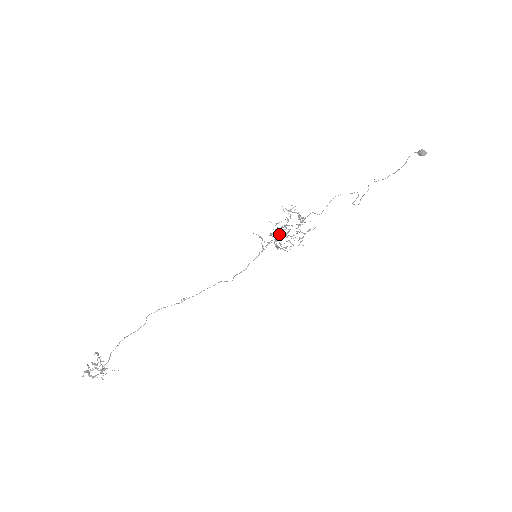
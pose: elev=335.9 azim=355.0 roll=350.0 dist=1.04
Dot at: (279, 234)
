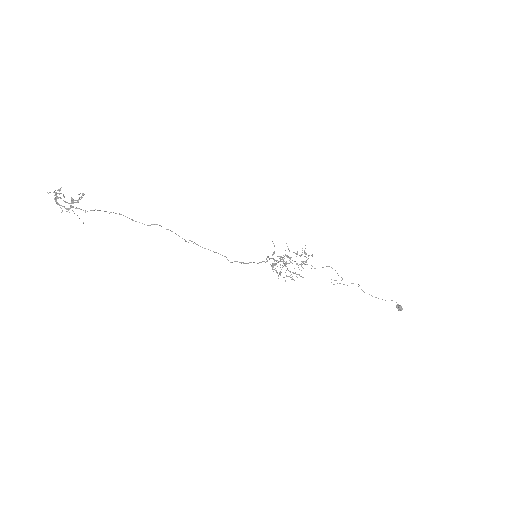
Dot at: occluded
